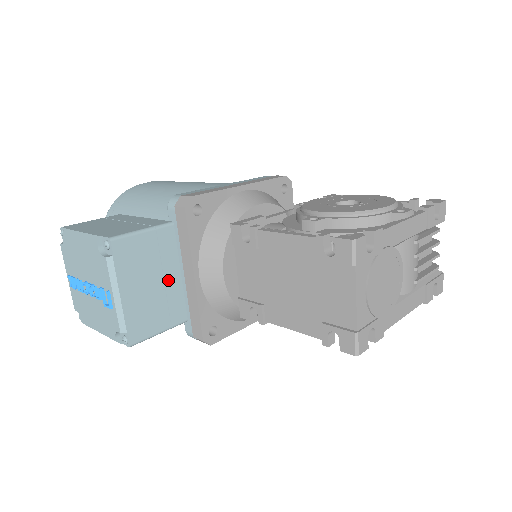
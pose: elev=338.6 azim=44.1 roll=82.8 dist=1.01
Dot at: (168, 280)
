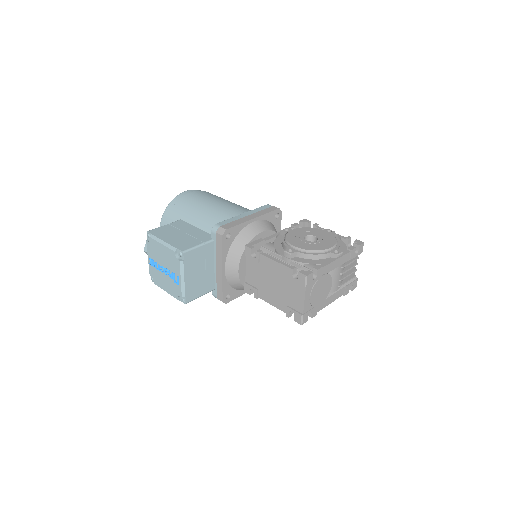
Dot at: (208, 270)
